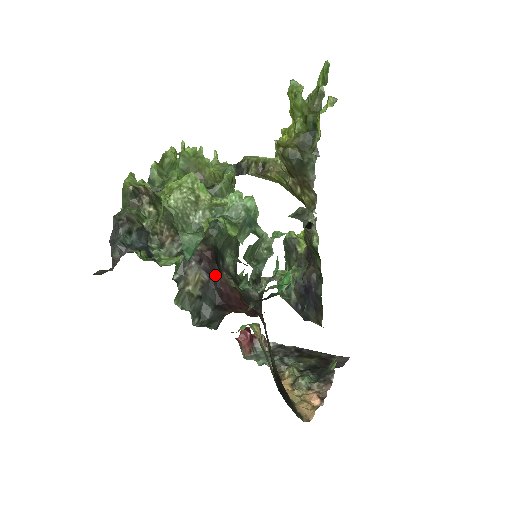
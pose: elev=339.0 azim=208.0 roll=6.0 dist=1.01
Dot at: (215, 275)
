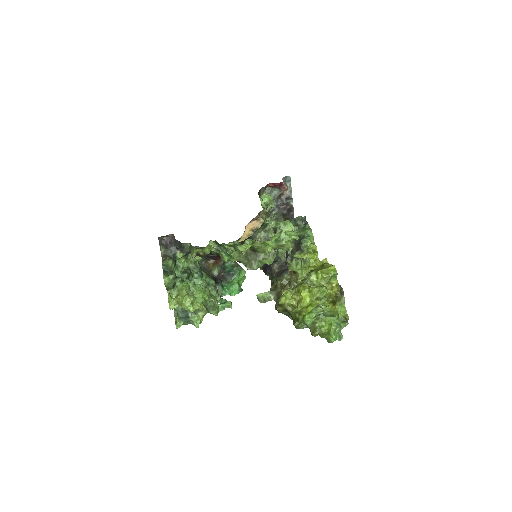
Dot at: occluded
